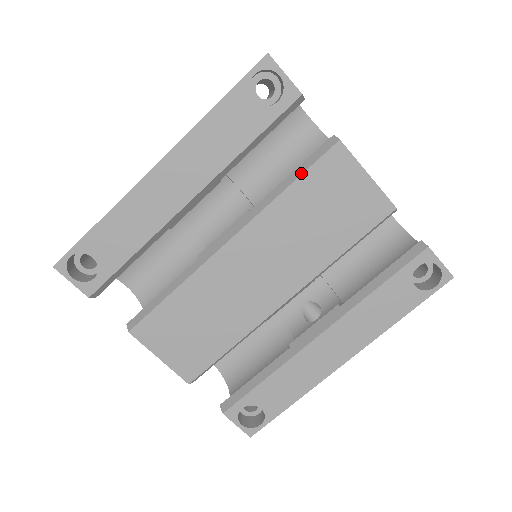
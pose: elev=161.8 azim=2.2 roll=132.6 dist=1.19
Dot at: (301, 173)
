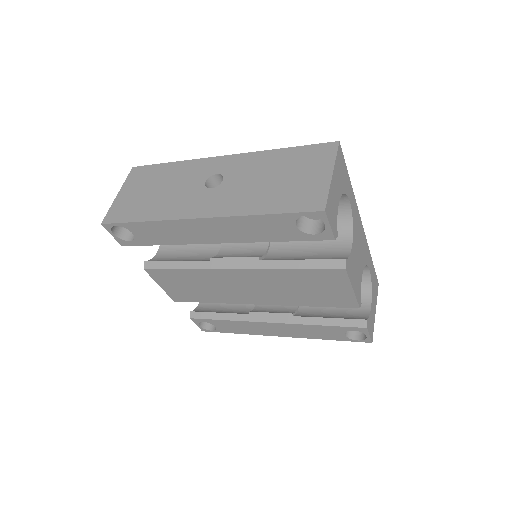
Dot at: (306, 268)
